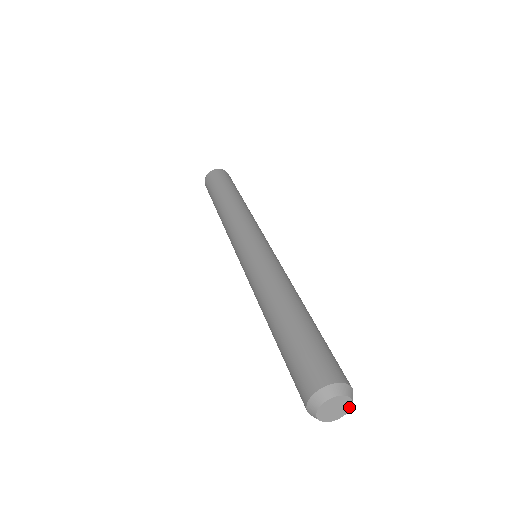
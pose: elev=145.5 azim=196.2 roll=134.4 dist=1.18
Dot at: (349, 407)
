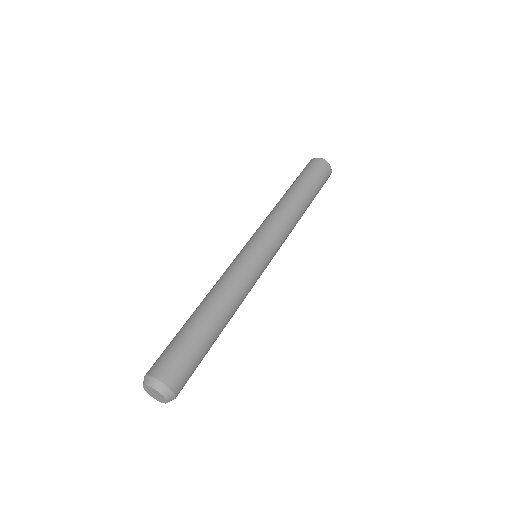
Dot at: (162, 396)
